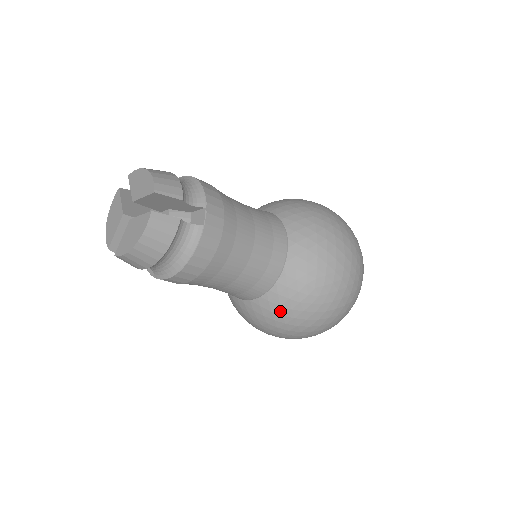
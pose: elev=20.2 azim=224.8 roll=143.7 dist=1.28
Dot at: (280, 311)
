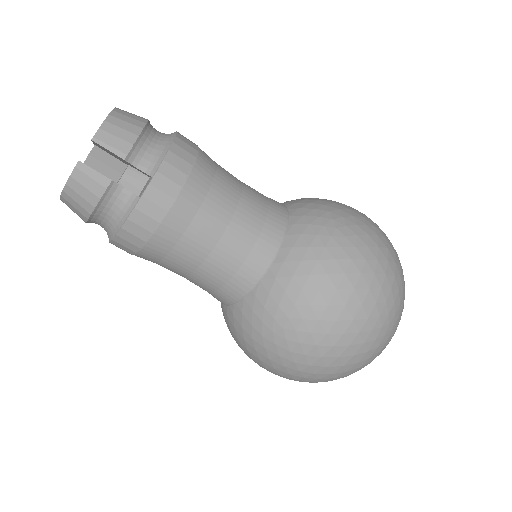
Dot at: (242, 333)
